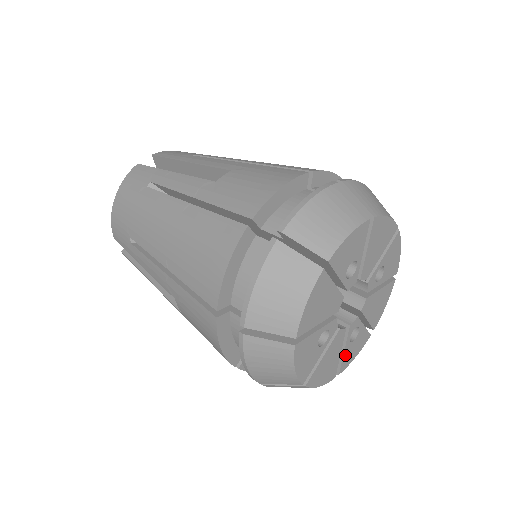
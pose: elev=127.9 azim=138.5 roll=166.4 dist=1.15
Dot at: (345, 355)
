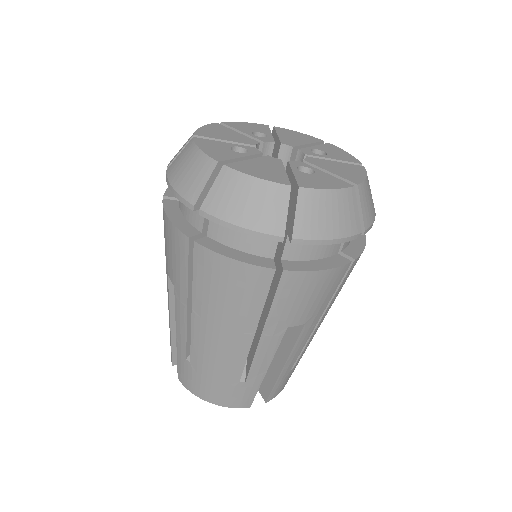
Dot at: (300, 178)
